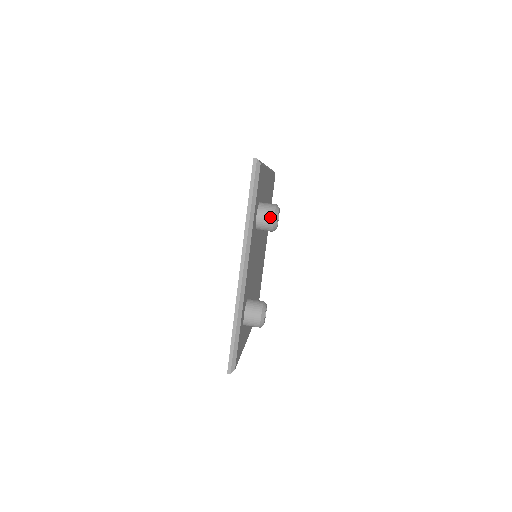
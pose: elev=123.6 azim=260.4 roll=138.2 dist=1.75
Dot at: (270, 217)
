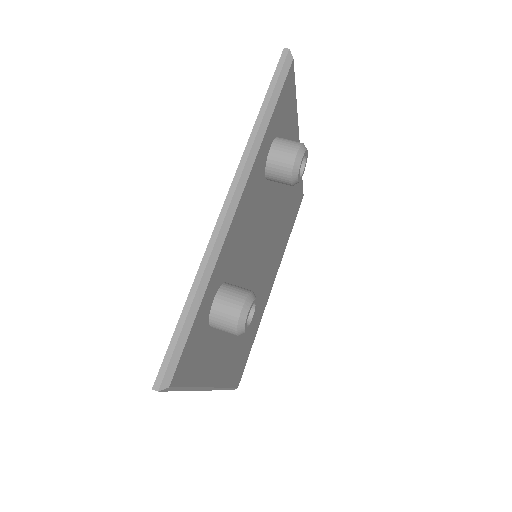
Dot at: (291, 151)
